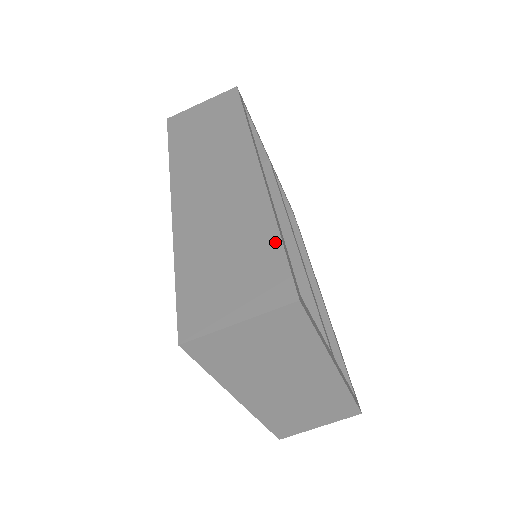
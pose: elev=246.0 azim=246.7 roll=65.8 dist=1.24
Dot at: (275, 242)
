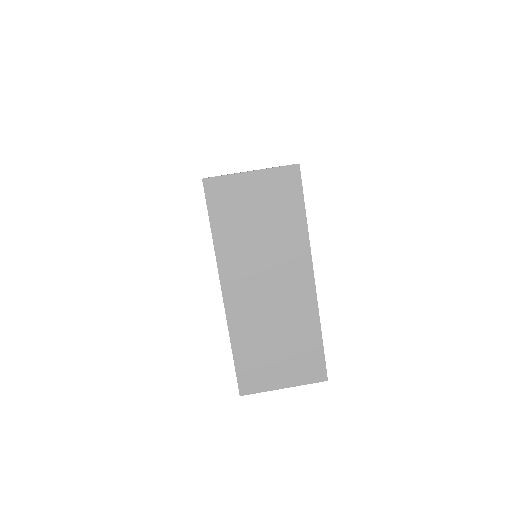
Dot at: occluded
